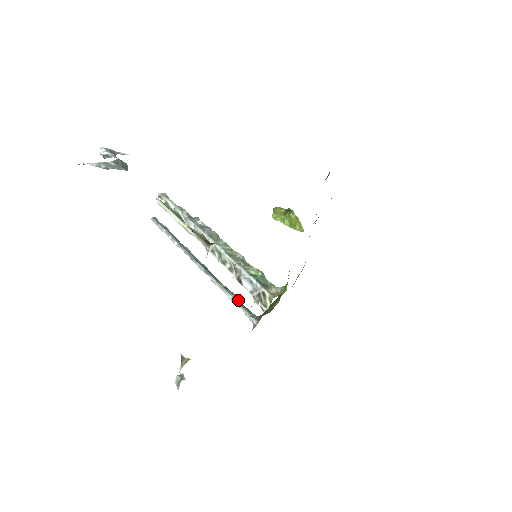
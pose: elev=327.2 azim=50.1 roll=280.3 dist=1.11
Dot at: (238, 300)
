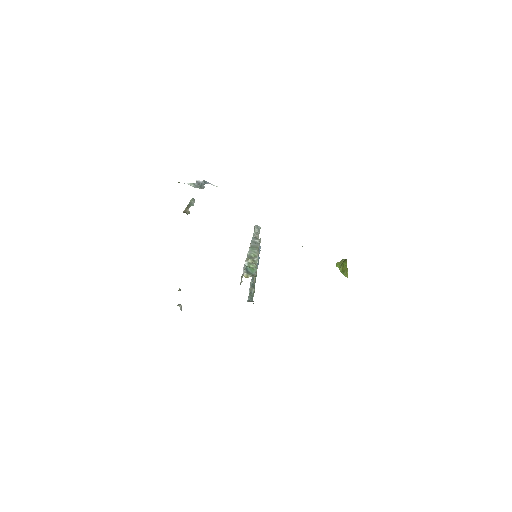
Dot at: (252, 291)
